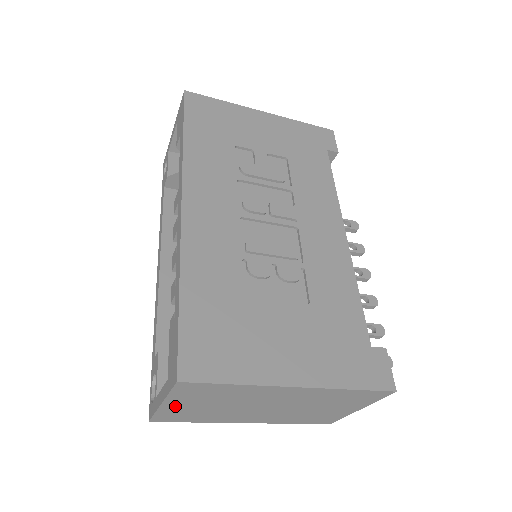
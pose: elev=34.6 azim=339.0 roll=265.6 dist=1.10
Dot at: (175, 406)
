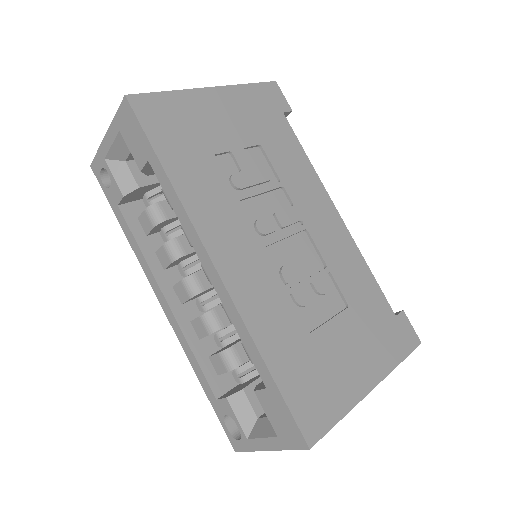
Dot at: occluded
